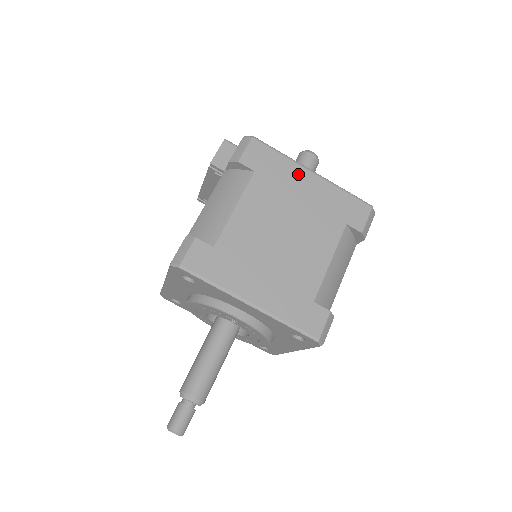
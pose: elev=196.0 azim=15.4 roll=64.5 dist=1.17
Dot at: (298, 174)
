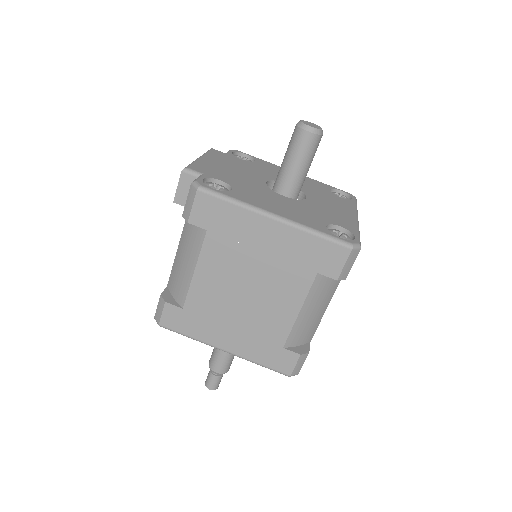
Dot at: (256, 224)
